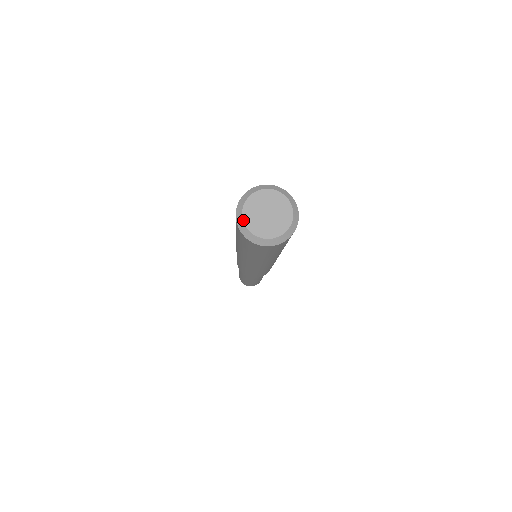
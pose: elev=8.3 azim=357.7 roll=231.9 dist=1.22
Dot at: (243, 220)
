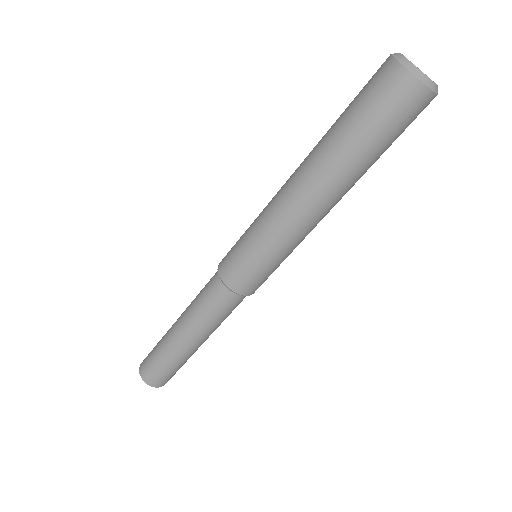
Dot at: occluded
